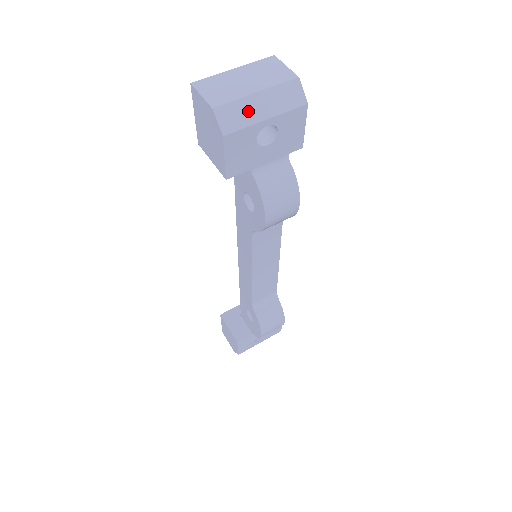
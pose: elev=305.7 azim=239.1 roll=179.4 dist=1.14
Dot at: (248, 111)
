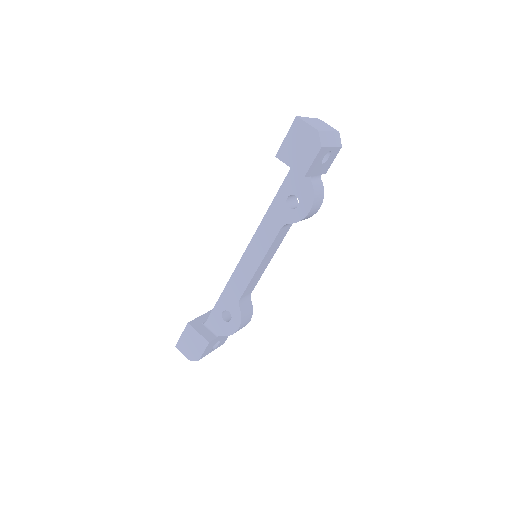
Dot at: (327, 139)
